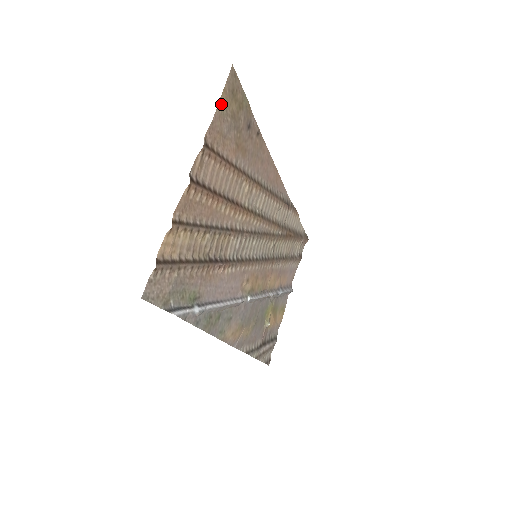
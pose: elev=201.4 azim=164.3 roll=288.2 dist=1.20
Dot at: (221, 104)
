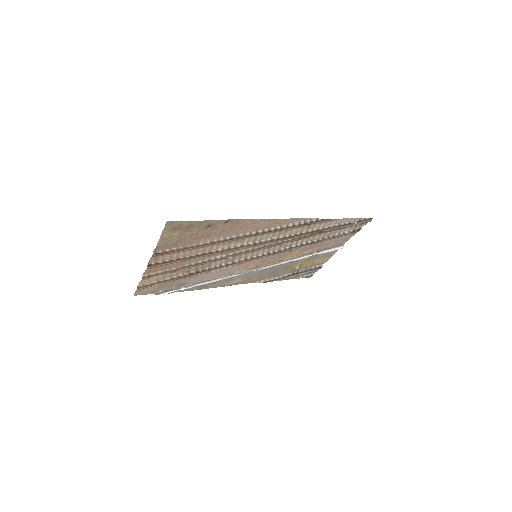
Dot at: (163, 238)
